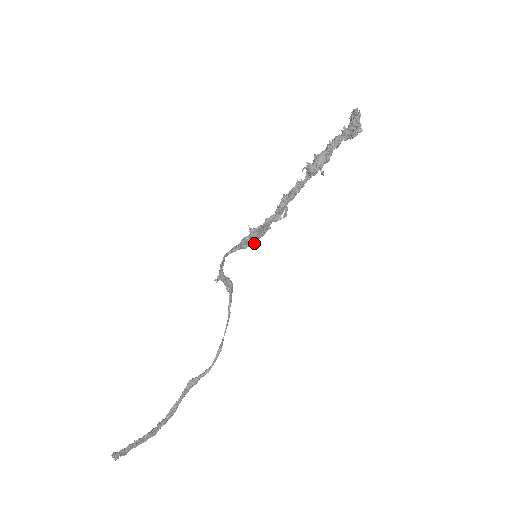
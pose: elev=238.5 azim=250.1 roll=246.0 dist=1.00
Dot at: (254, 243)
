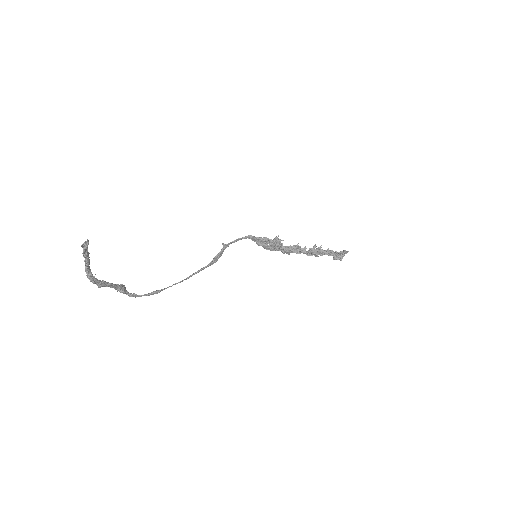
Dot at: (272, 245)
